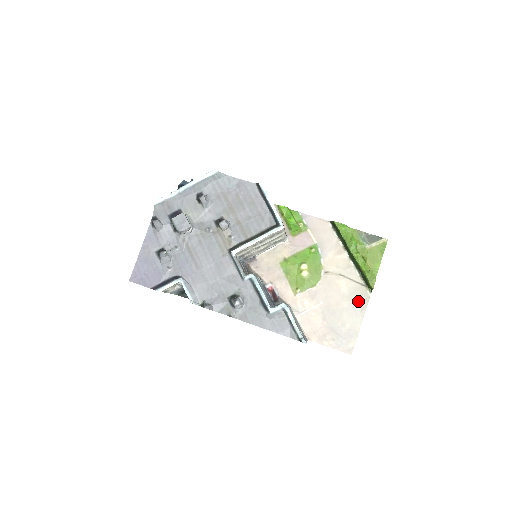
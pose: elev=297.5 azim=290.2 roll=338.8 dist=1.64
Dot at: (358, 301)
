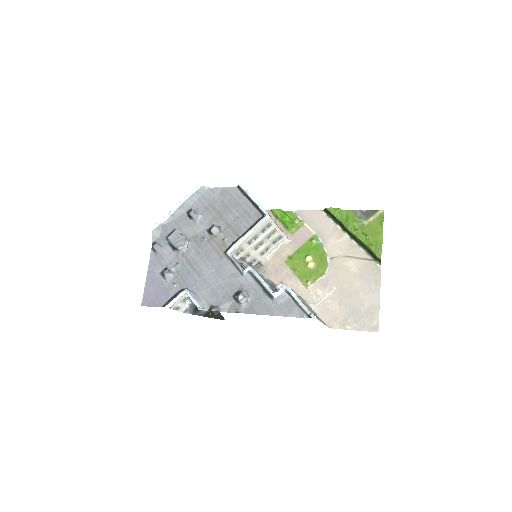
Dot at: (370, 277)
